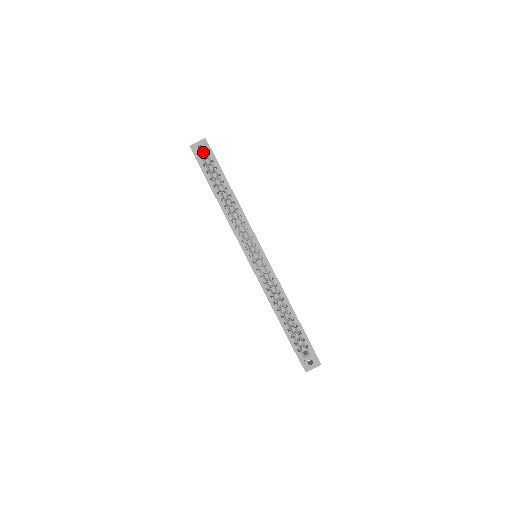
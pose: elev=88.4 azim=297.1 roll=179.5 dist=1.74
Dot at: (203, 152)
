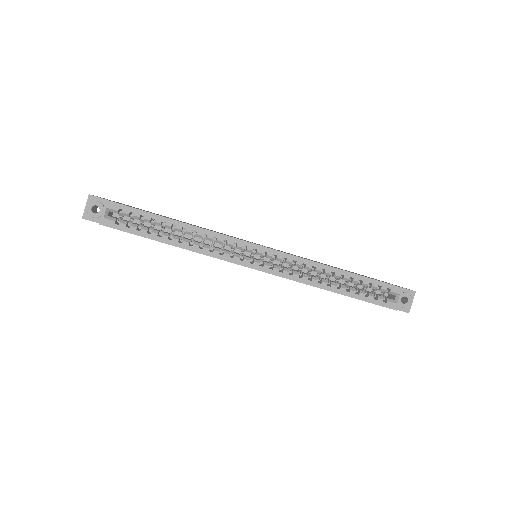
Dot at: (102, 211)
